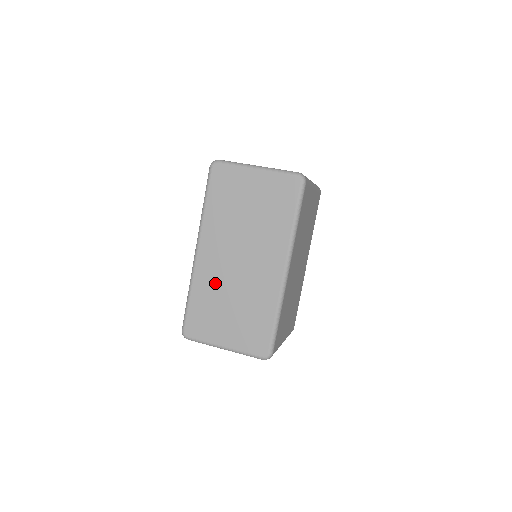
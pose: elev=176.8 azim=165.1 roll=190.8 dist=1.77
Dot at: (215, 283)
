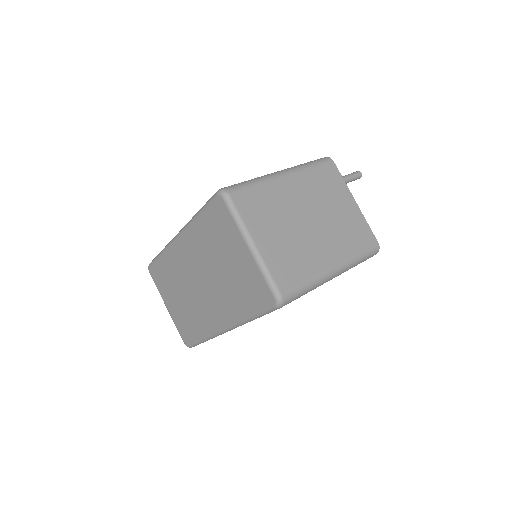
Dot at: (178, 271)
